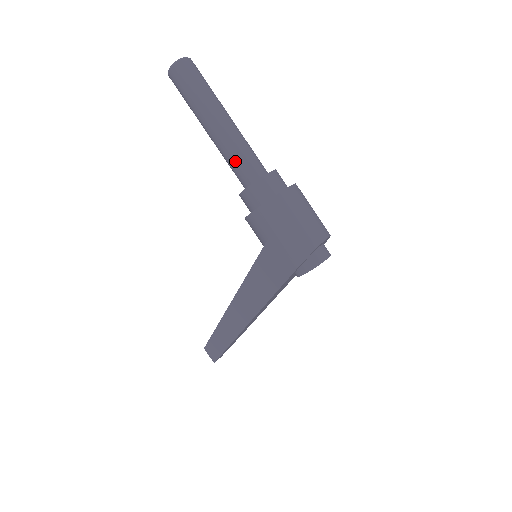
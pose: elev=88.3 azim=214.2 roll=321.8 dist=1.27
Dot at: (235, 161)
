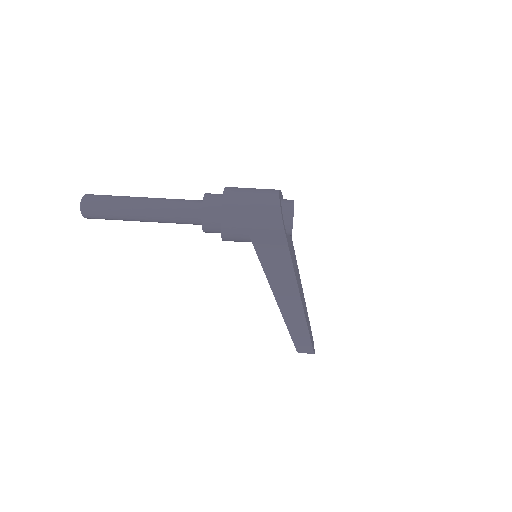
Dot at: (178, 216)
